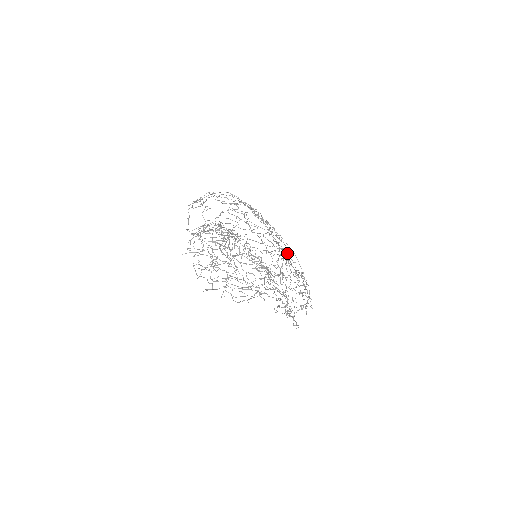
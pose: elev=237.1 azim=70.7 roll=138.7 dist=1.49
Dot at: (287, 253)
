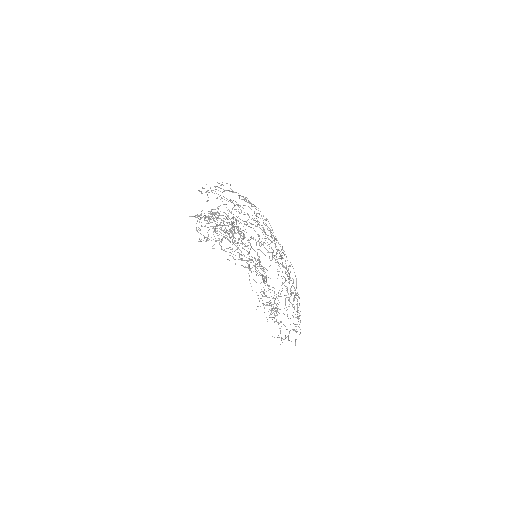
Dot at: (284, 251)
